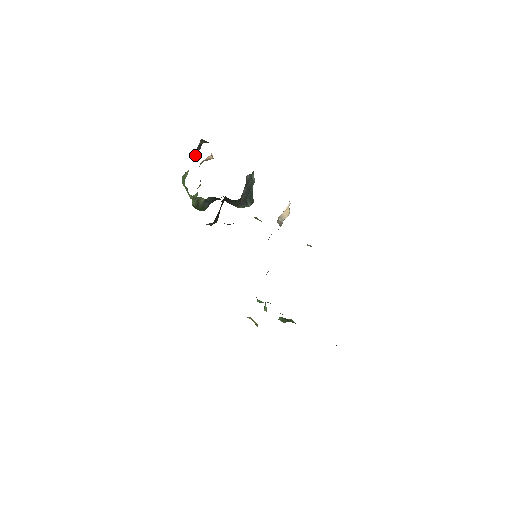
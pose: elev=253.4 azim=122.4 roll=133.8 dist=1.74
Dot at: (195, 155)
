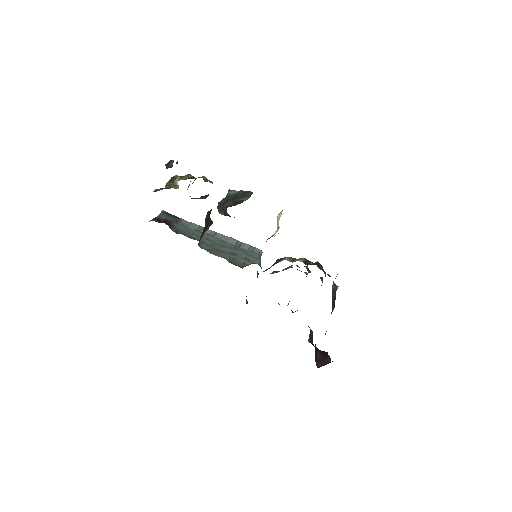
Dot at: (169, 167)
